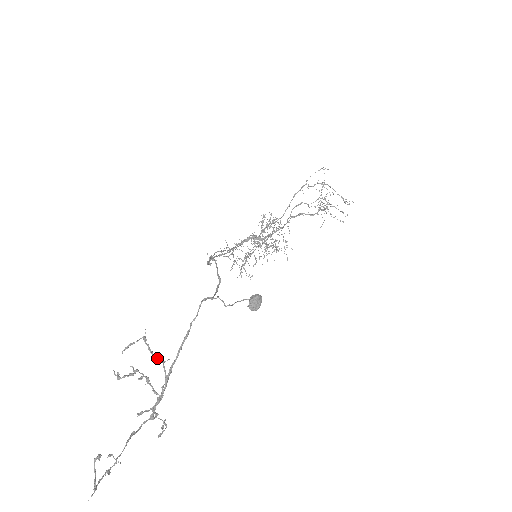
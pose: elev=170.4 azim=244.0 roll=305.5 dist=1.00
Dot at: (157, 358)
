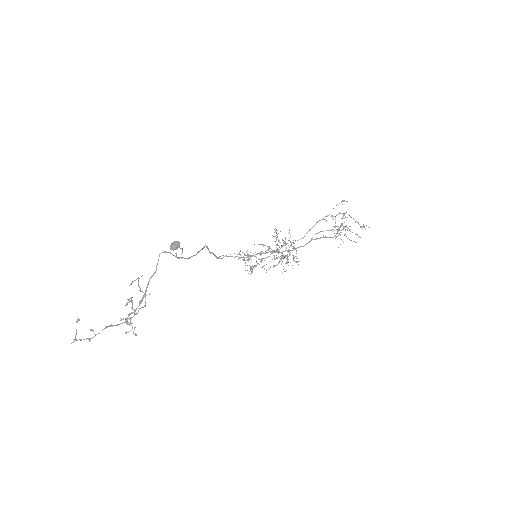
Dot at: occluded
